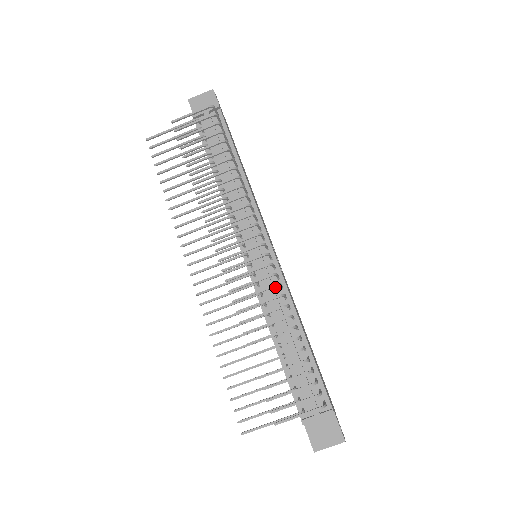
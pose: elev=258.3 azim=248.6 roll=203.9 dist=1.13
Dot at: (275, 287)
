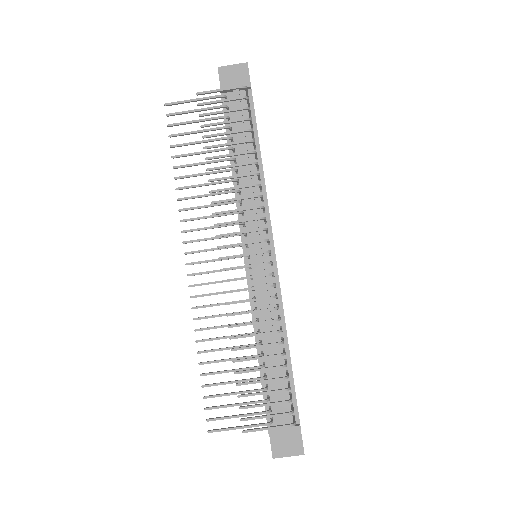
Dot at: (270, 295)
